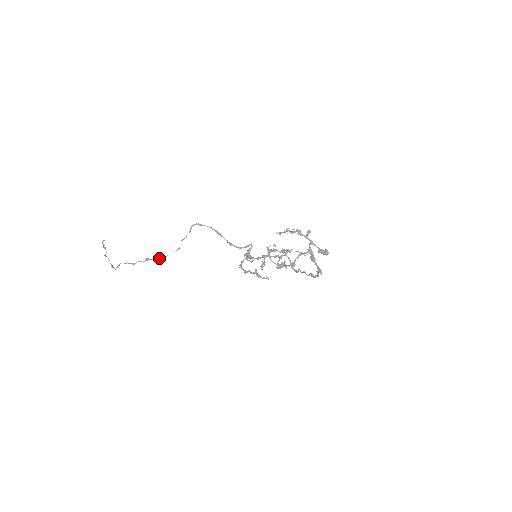
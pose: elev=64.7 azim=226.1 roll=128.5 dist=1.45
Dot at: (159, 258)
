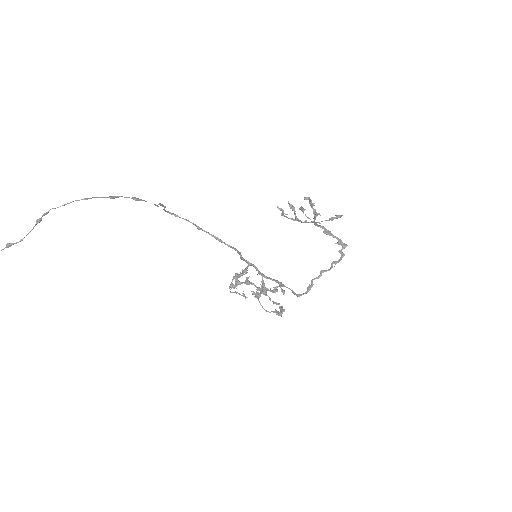
Dot at: (134, 198)
